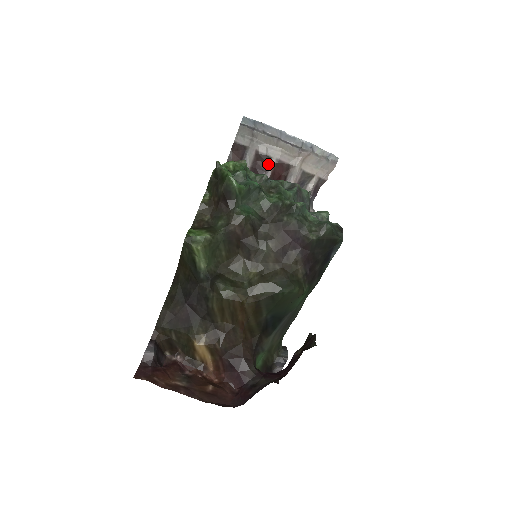
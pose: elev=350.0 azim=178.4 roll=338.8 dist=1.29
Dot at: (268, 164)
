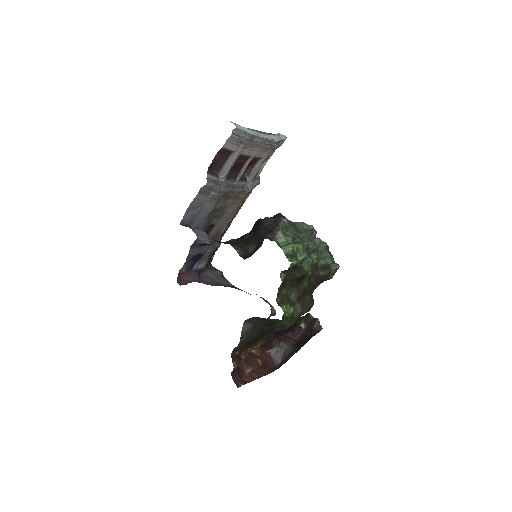
Dot at: (246, 161)
